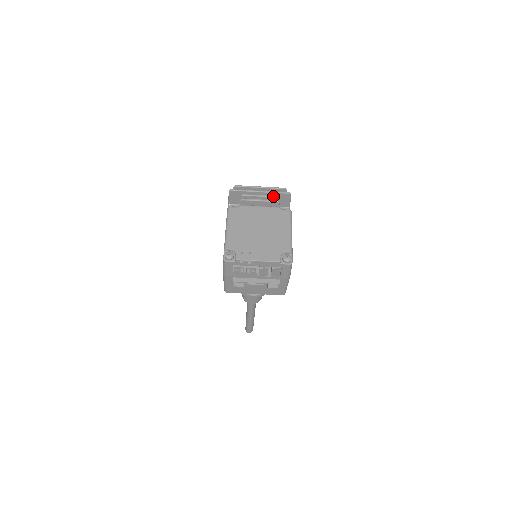
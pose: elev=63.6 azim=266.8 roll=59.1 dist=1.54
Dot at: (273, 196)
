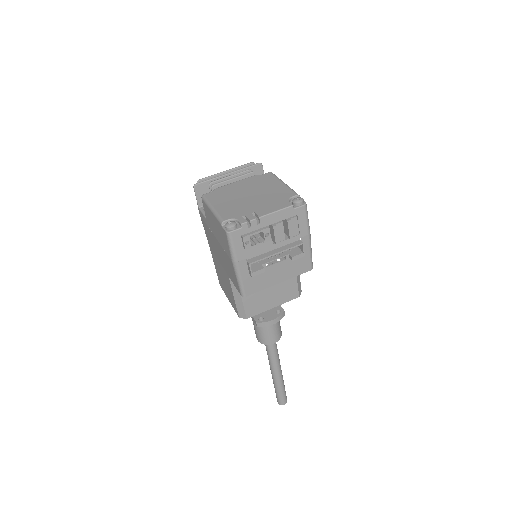
Dot at: (244, 171)
